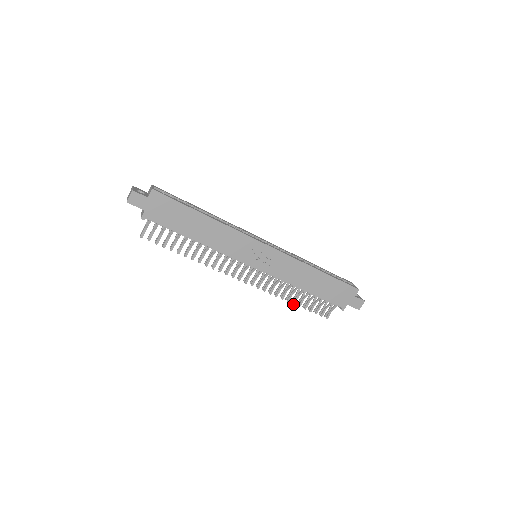
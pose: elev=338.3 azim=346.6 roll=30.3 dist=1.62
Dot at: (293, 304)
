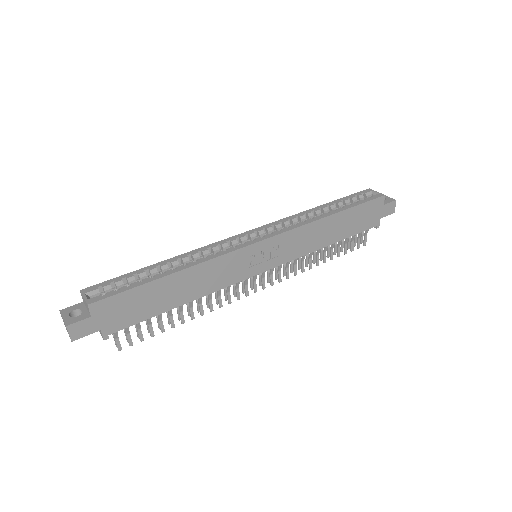
Dot at: occluded
